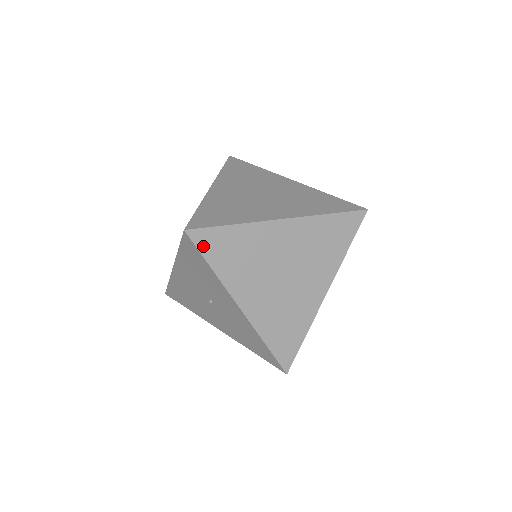
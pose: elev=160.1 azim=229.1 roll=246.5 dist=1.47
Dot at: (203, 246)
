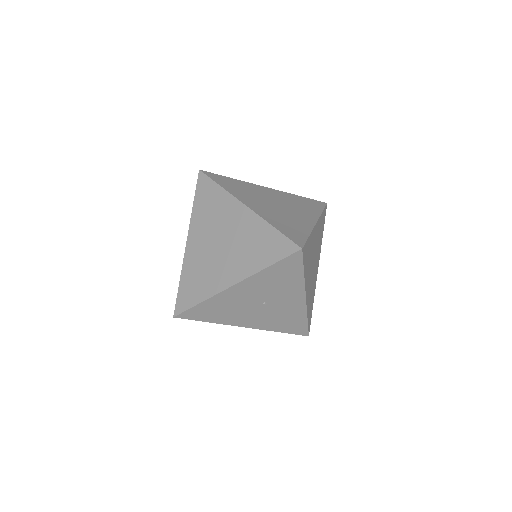
Dot at: (304, 258)
